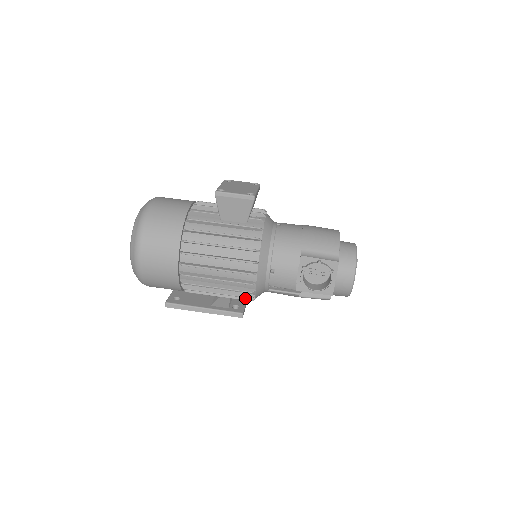
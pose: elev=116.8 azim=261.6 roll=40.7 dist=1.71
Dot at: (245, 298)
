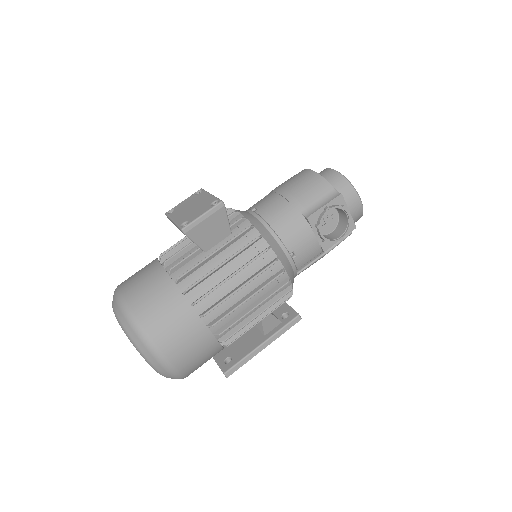
Dot at: occluded
